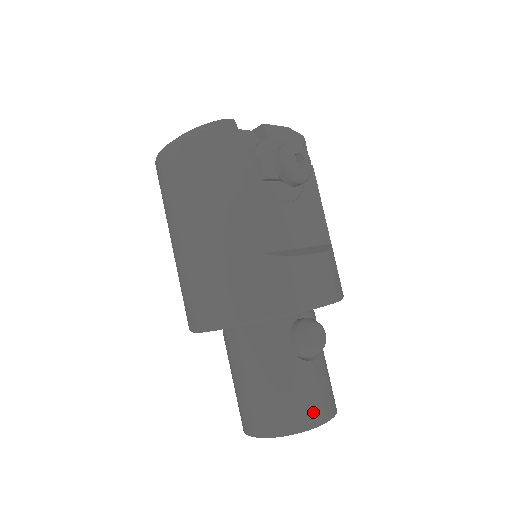
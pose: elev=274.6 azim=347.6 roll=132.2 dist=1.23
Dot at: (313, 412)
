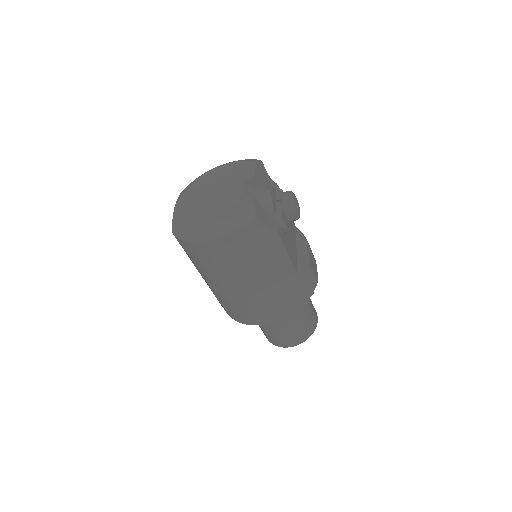
Dot at: (315, 319)
